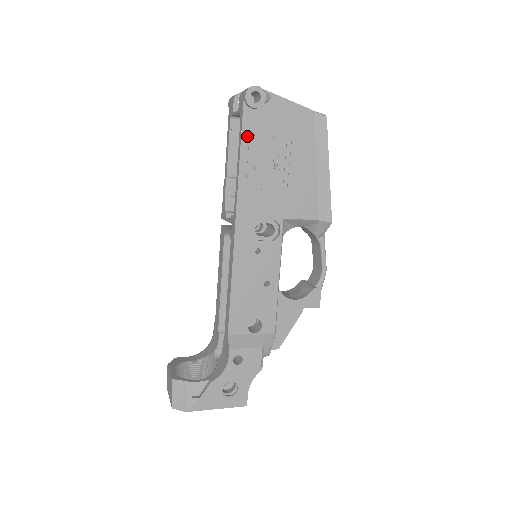
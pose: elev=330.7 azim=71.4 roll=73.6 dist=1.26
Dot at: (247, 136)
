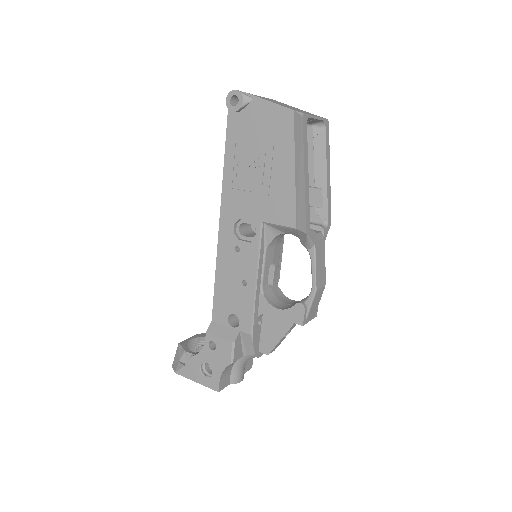
Dot at: (231, 138)
